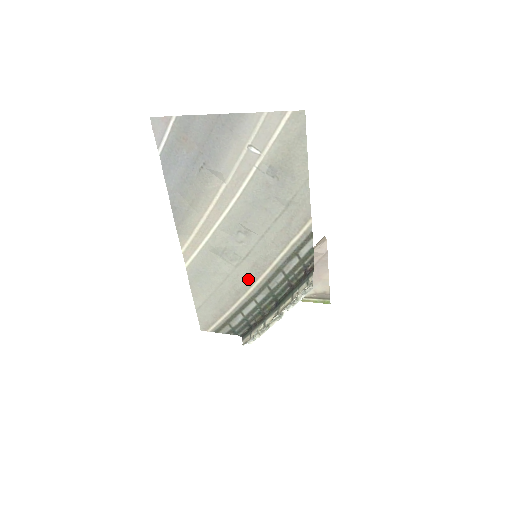
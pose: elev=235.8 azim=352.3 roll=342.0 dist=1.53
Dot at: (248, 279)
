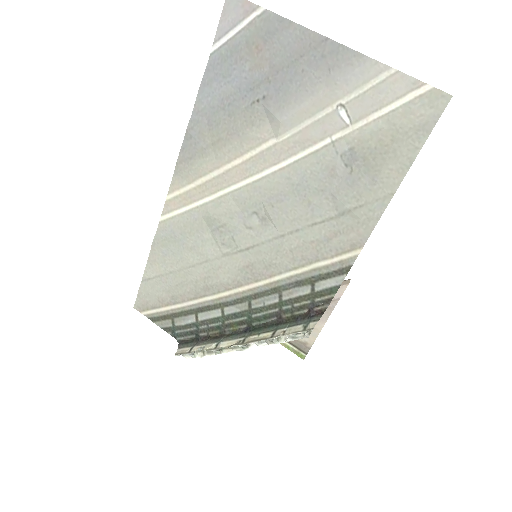
Dot at: (230, 279)
